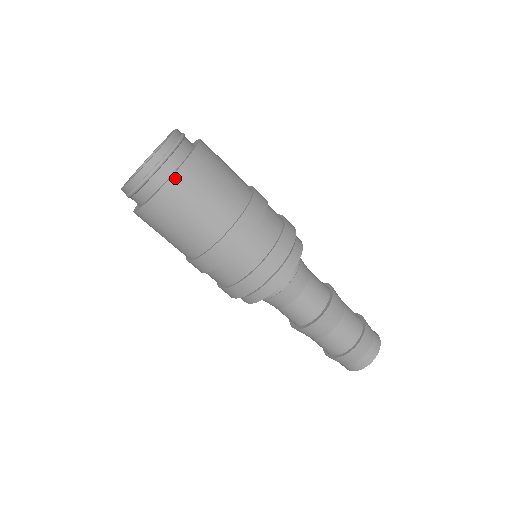
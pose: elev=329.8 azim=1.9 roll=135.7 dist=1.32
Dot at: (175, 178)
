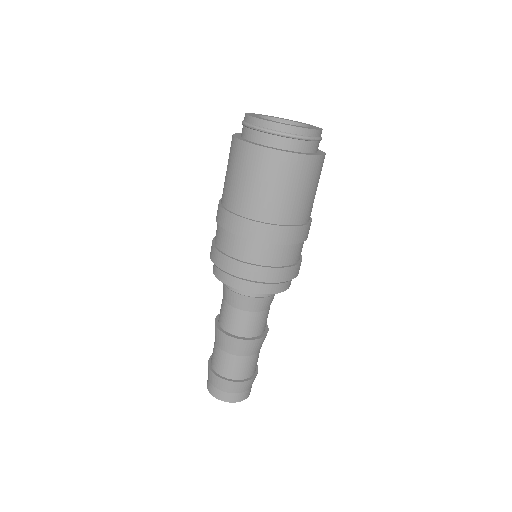
Dot at: (318, 159)
